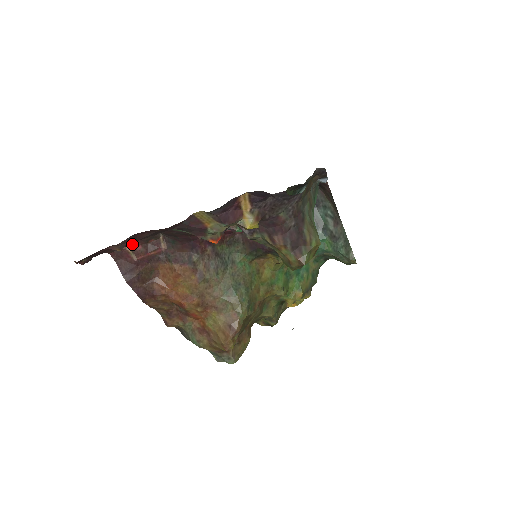
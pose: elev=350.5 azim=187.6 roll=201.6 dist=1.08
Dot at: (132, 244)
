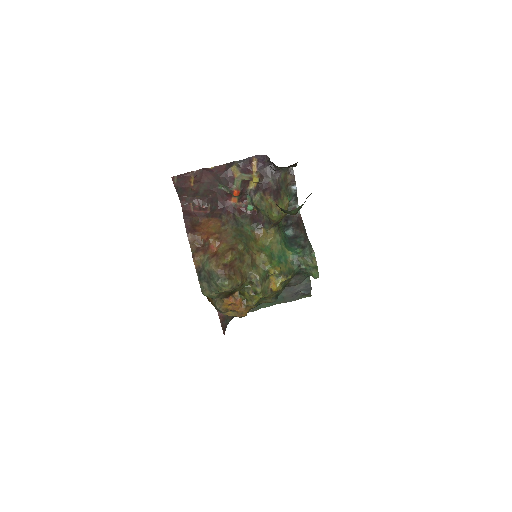
Dot at: (194, 203)
